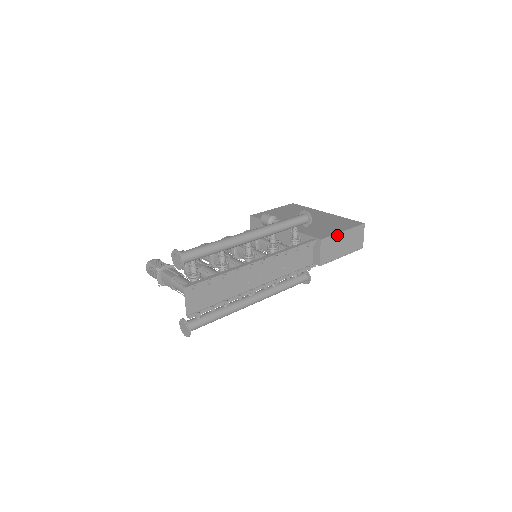
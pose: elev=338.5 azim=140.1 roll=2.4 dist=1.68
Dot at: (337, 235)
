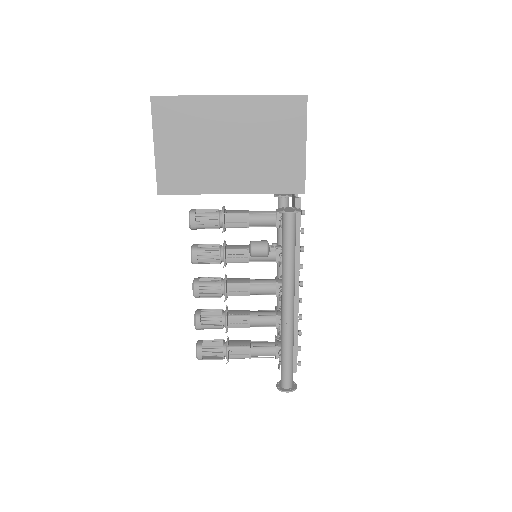
Dot at: (305, 159)
